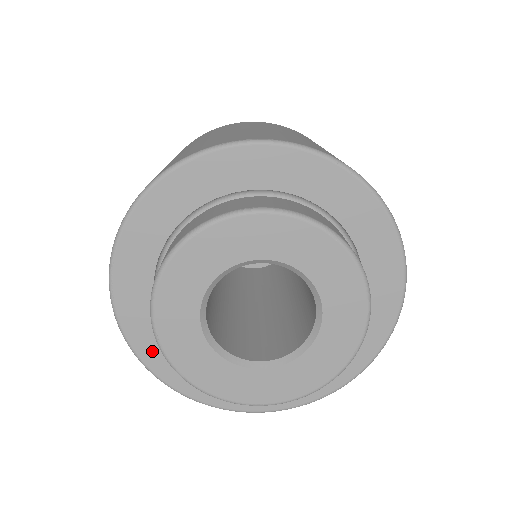
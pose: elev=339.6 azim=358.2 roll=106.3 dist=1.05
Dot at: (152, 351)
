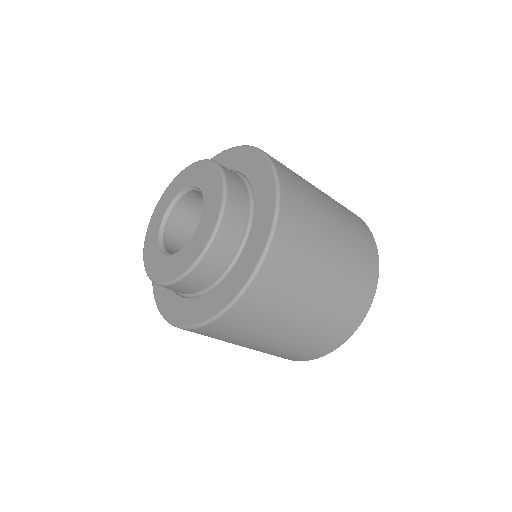
Dot at: occluded
